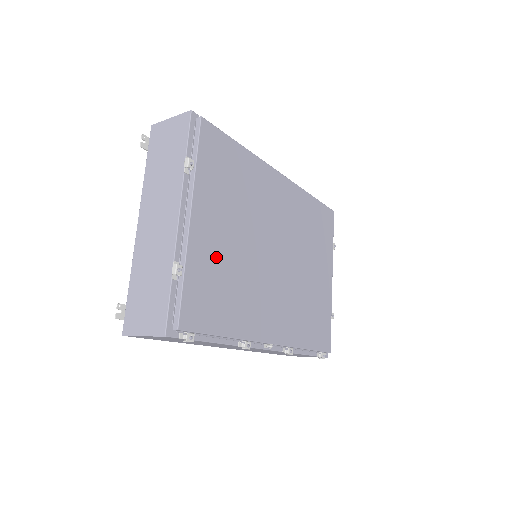
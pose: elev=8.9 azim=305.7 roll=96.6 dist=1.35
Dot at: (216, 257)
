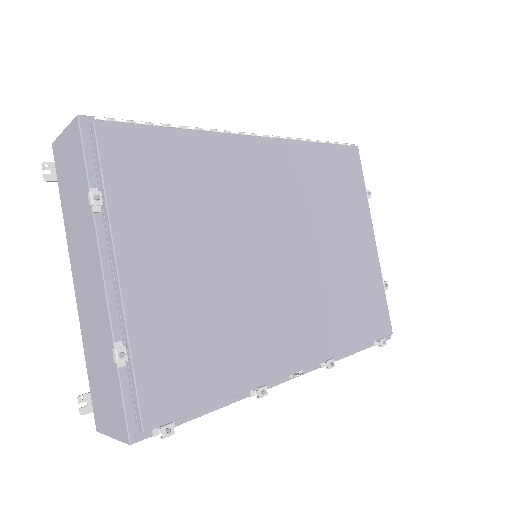
Dot at: (179, 307)
